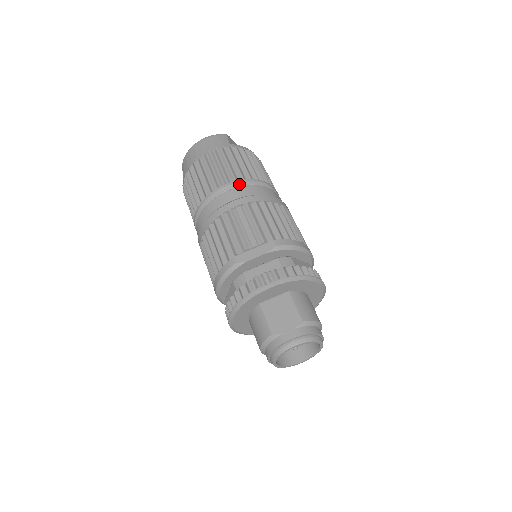
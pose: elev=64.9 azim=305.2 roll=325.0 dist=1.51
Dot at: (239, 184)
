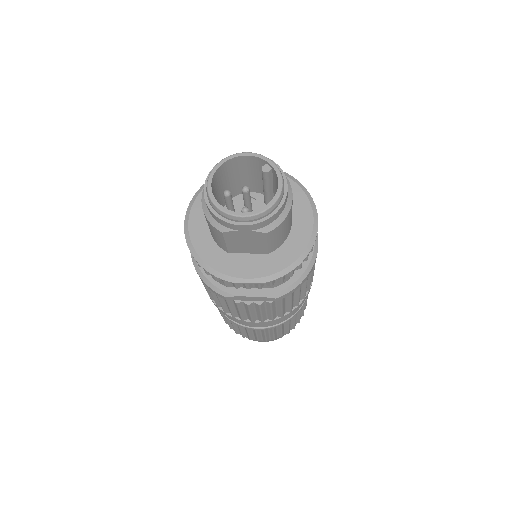
Dot at: occluded
